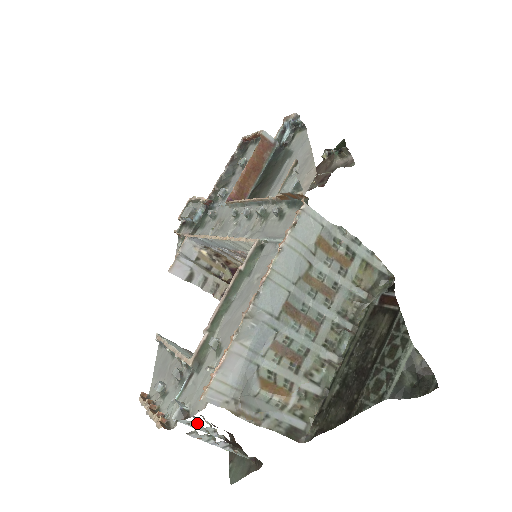
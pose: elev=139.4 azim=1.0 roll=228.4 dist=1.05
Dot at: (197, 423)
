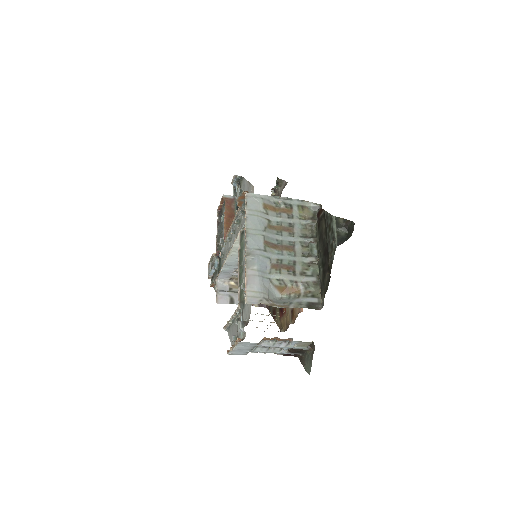
Dot at: (267, 348)
